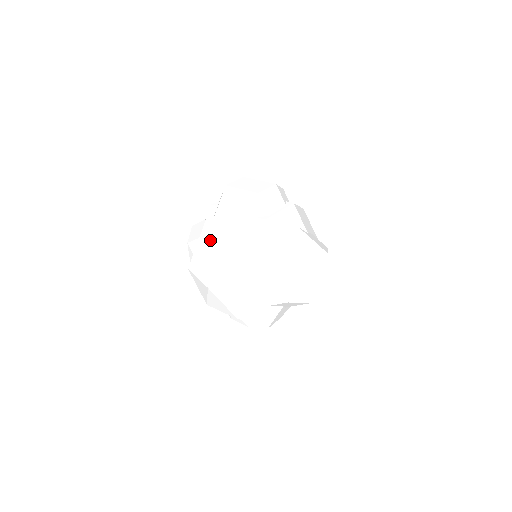
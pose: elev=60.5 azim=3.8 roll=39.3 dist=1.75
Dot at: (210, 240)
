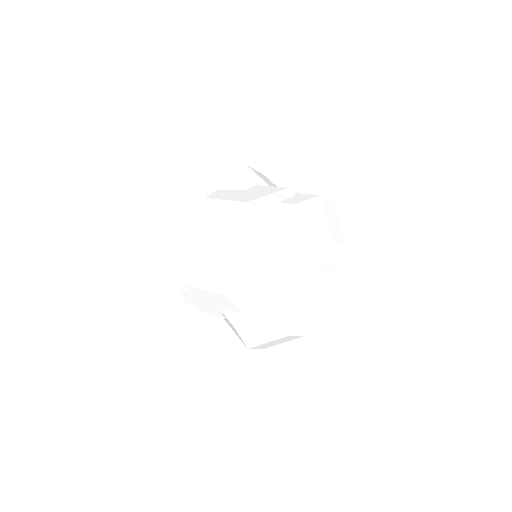
Dot at: (256, 216)
